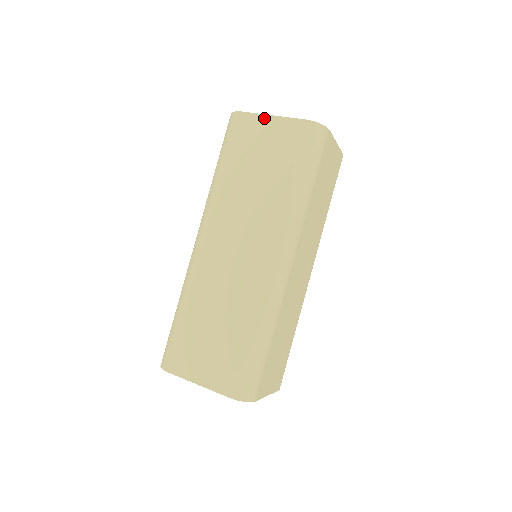
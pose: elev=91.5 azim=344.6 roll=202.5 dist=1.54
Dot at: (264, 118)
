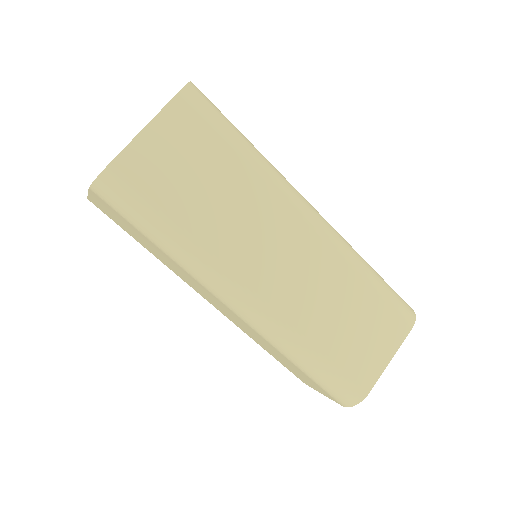
Dot at: occluded
